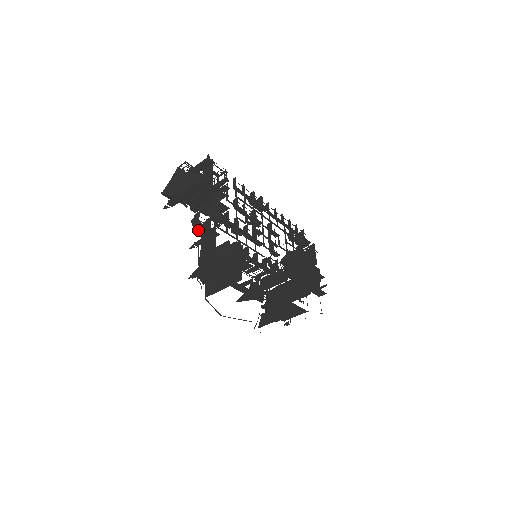
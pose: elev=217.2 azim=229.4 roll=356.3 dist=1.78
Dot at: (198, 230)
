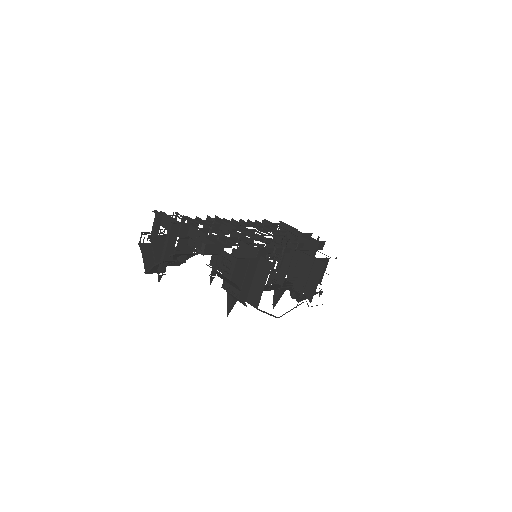
Dot at: occluded
